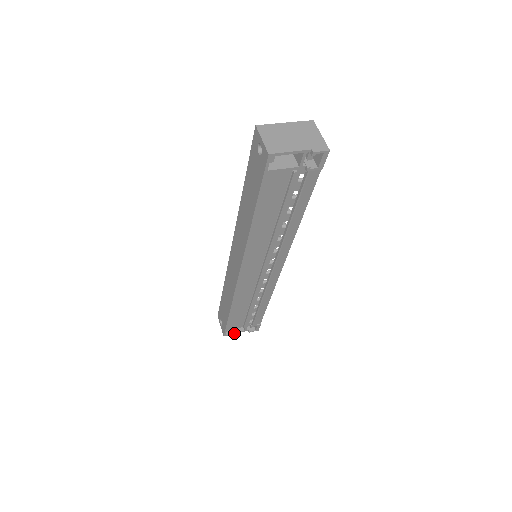
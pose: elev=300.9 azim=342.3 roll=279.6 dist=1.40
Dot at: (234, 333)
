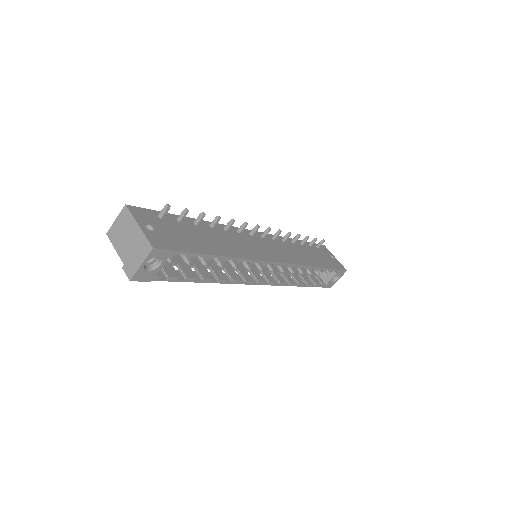
Dot at: occluded
